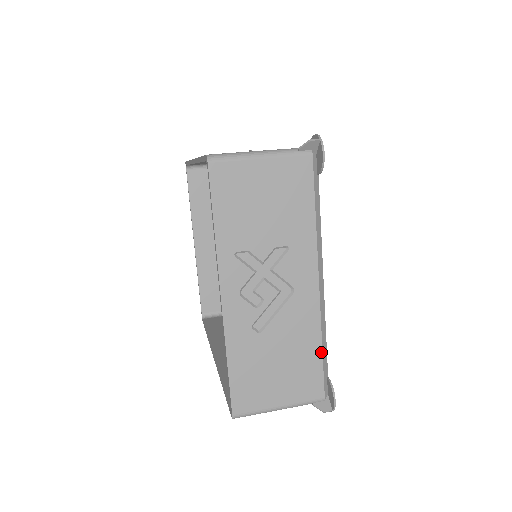
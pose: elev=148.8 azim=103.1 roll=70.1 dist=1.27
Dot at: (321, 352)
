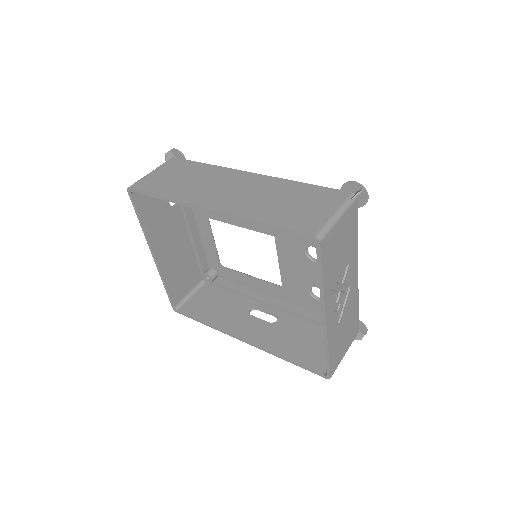
Dot at: (358, 310)
